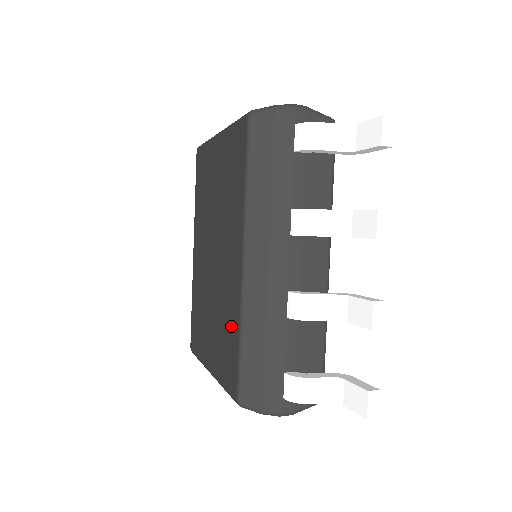
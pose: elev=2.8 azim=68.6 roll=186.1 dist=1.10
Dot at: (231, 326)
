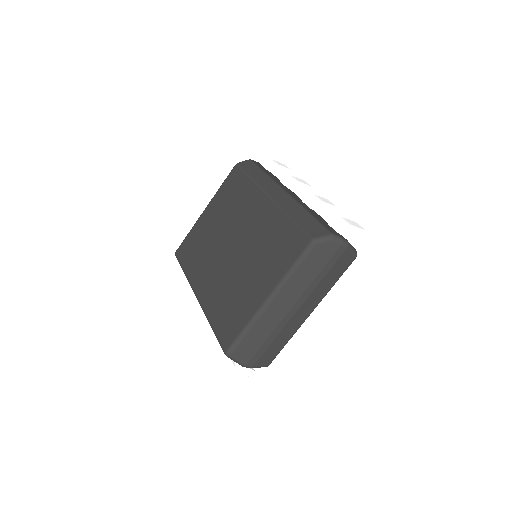
Dot at: (277, 230)
